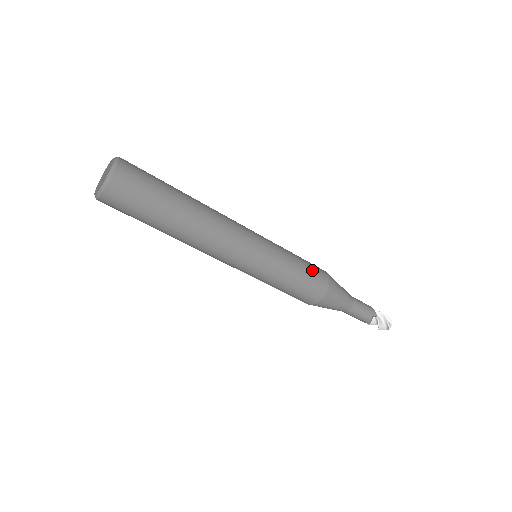
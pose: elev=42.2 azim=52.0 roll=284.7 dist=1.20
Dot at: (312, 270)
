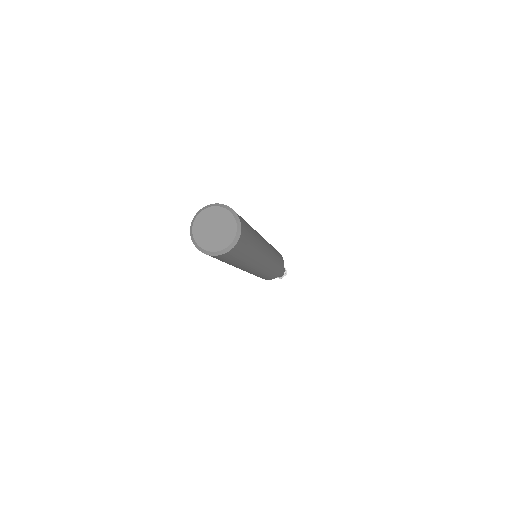
Dot at: (275, 275)
